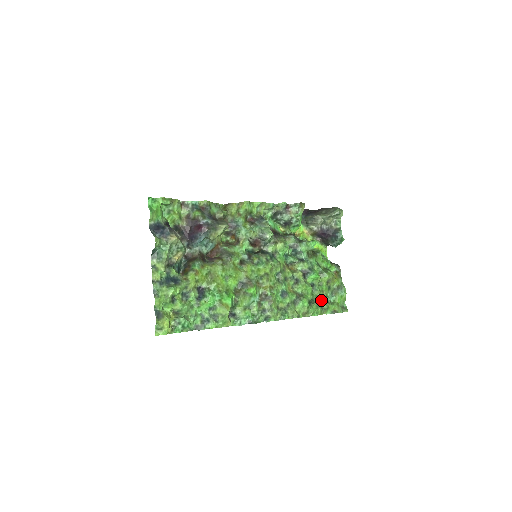
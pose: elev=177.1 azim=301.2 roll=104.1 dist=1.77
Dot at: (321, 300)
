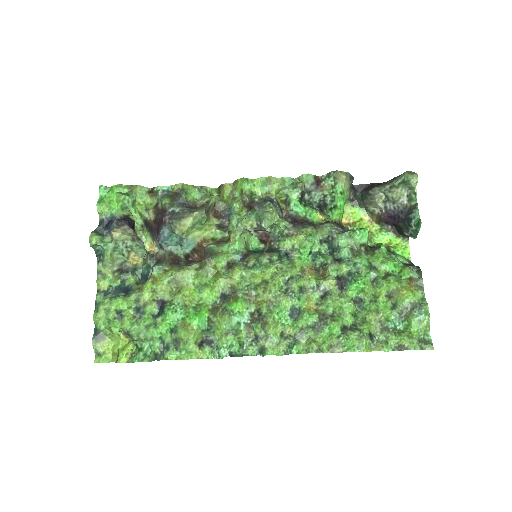
Dot at: (373, 326)
